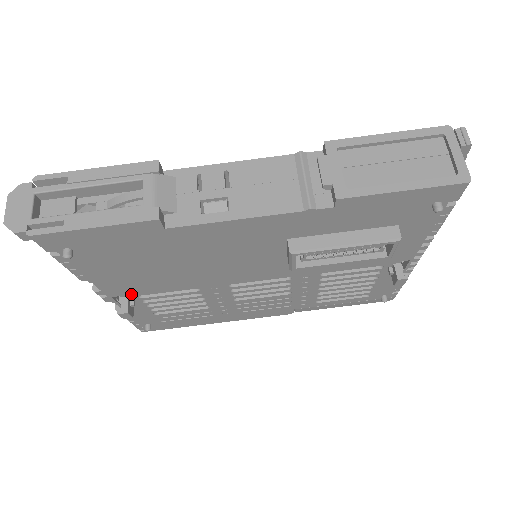
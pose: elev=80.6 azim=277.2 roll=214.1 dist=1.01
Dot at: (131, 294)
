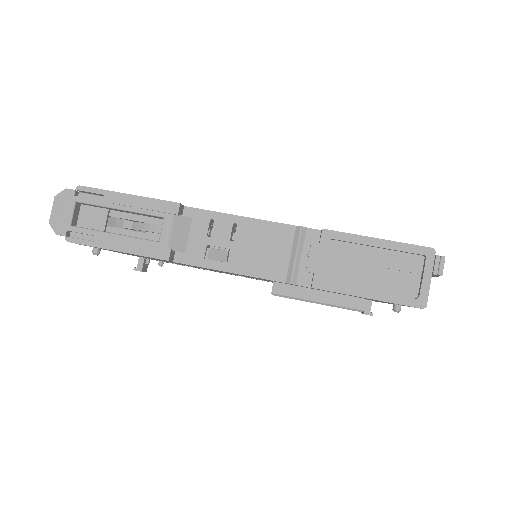
Dot at: occluded
